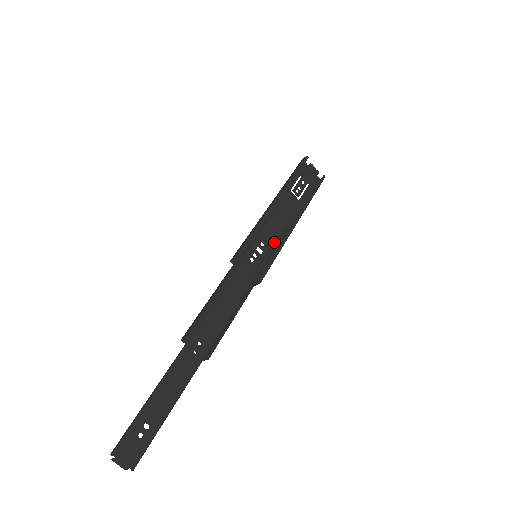
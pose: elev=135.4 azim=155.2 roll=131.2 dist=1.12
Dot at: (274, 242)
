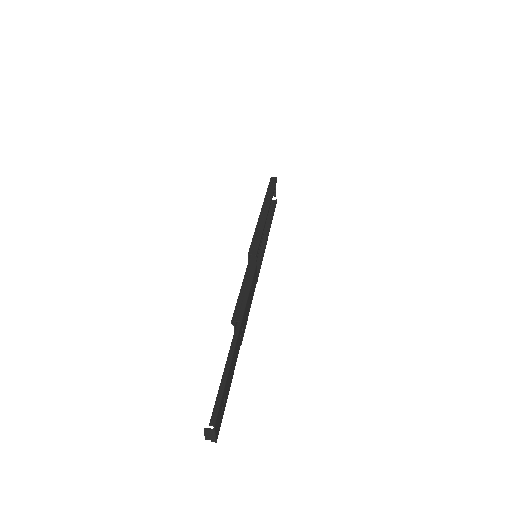
Dot at: (260, 247)
